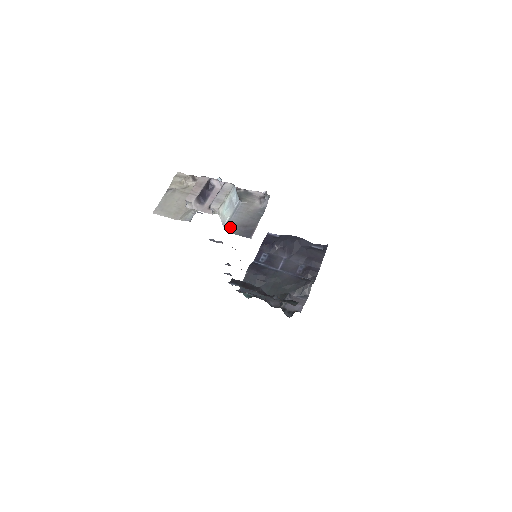
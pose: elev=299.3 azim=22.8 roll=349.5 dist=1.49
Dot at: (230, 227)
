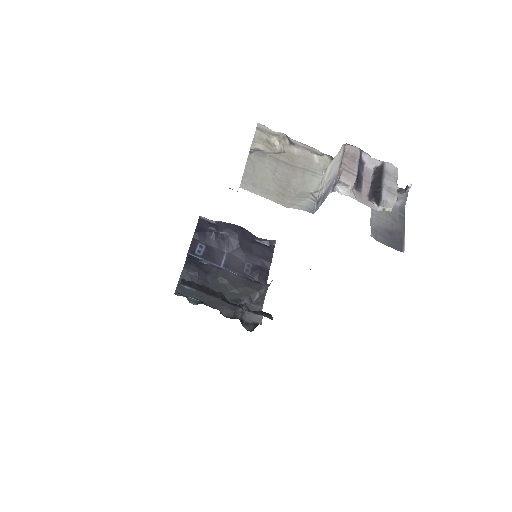
Dot at: (374, 231)
